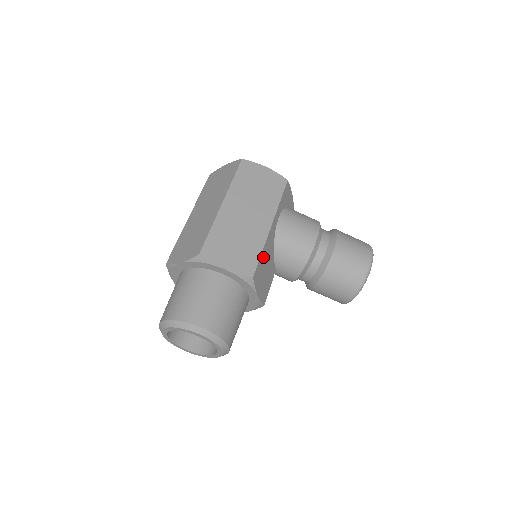
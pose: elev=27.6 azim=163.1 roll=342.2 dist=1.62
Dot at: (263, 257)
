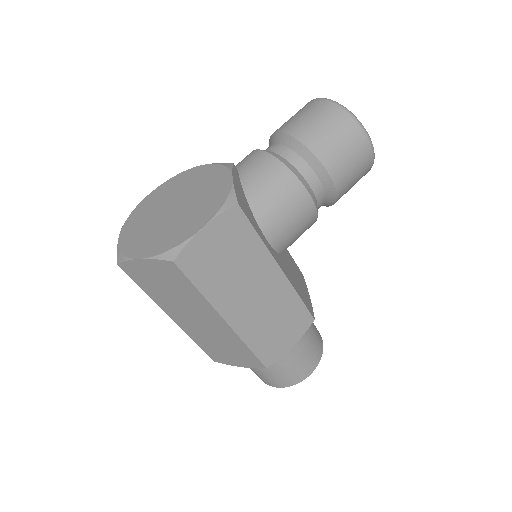
Dot at: (298, 291)
